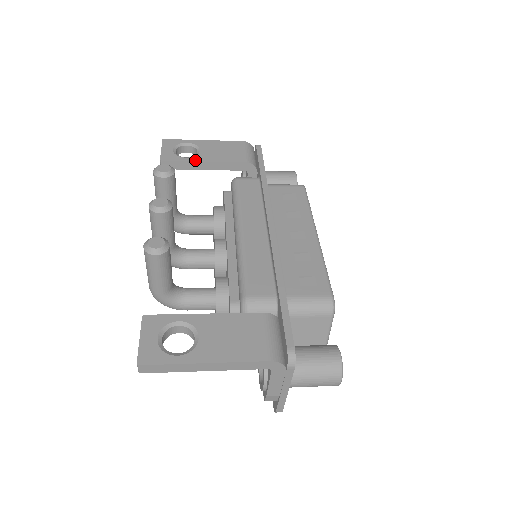
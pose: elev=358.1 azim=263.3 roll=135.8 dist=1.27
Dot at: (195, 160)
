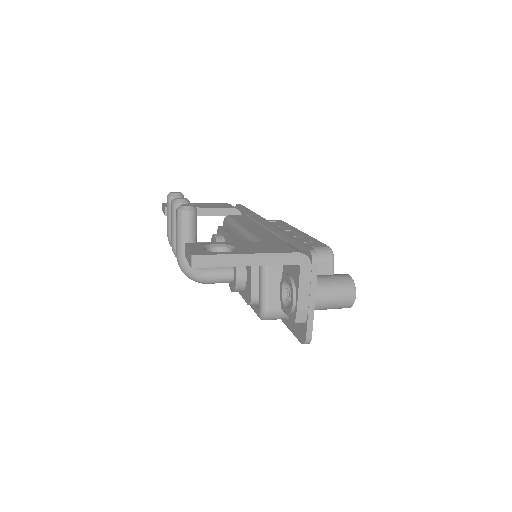
Dot at: occluded
